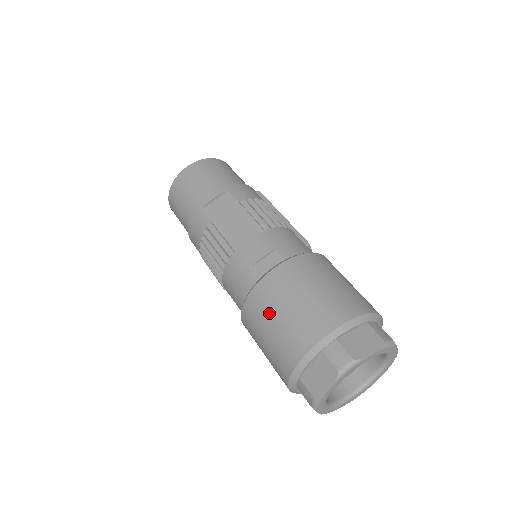
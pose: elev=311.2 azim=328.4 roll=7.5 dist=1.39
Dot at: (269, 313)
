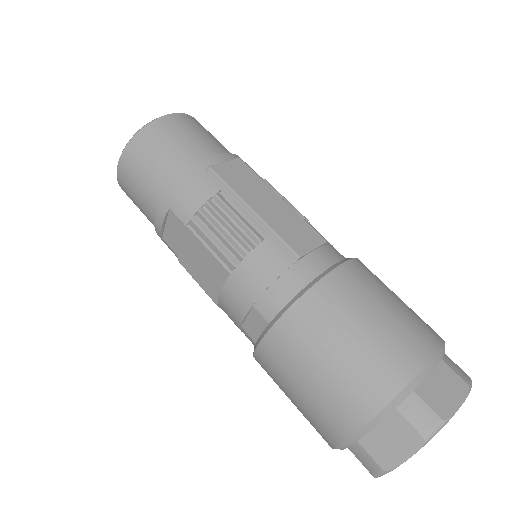
Dot at: occluded
